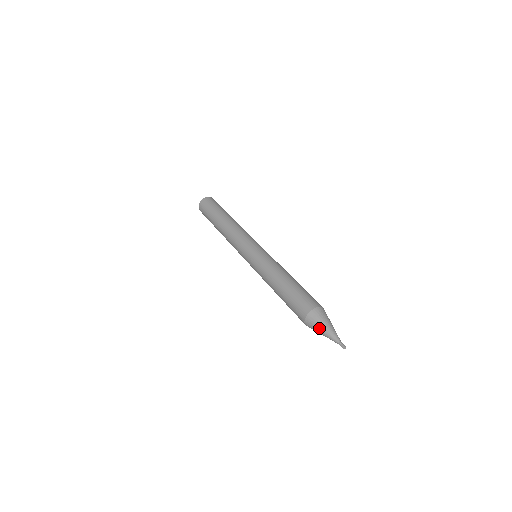
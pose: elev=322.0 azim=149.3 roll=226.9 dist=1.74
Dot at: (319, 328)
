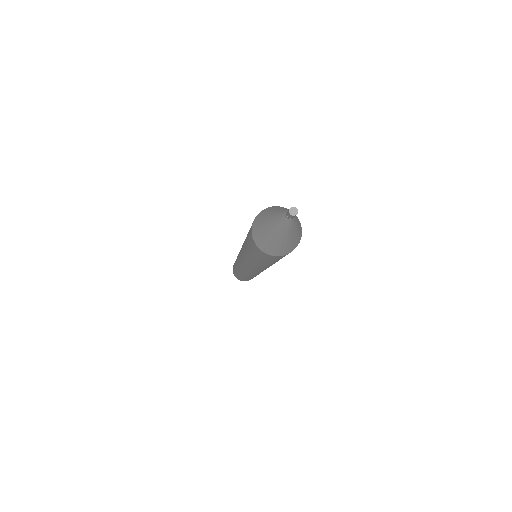
Dot at: (264, 228)
